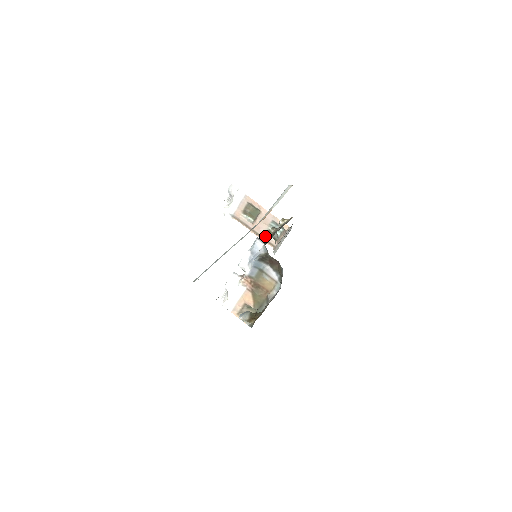
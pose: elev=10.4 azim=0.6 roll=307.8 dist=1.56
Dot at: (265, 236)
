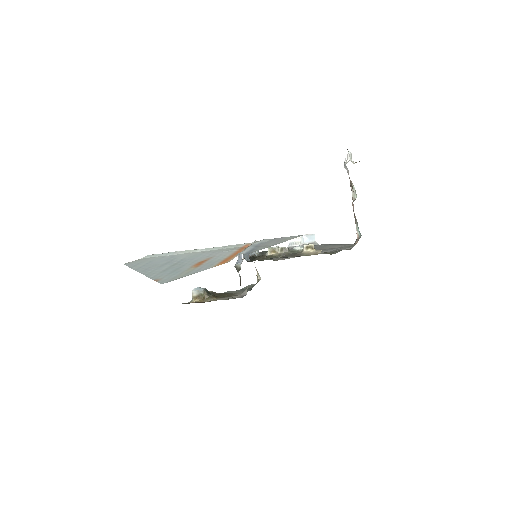
Dot at: occluded
